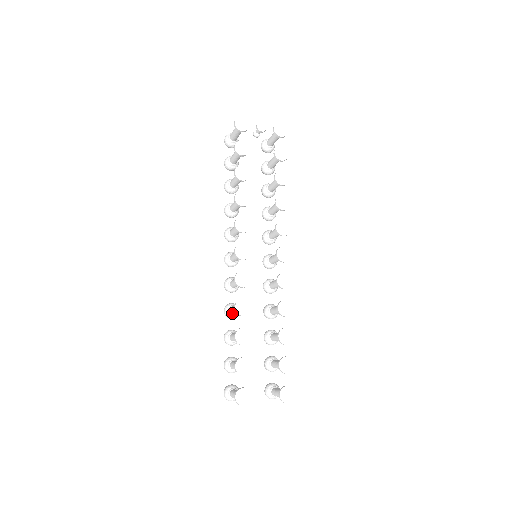
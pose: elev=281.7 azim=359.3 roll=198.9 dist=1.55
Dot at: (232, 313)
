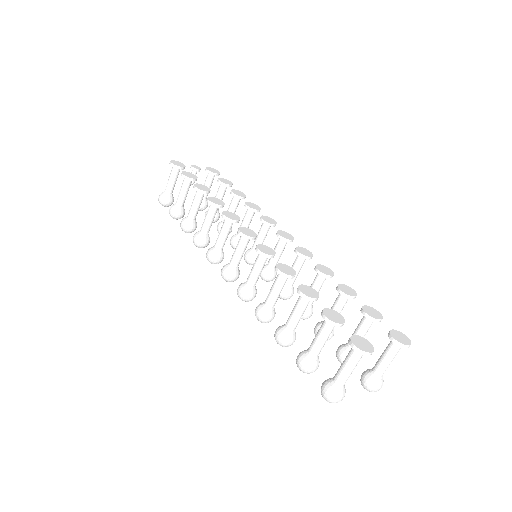
Dot at: (270, 304)
